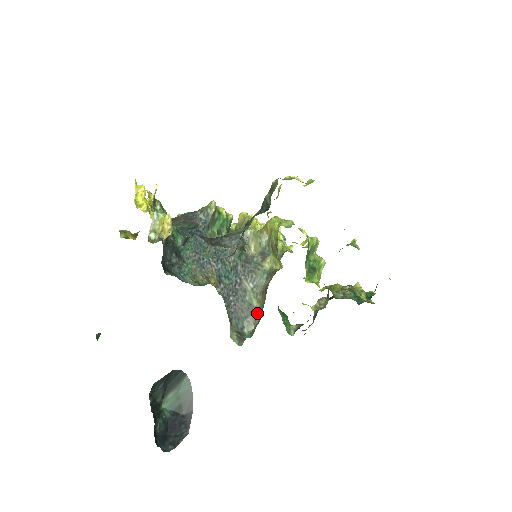
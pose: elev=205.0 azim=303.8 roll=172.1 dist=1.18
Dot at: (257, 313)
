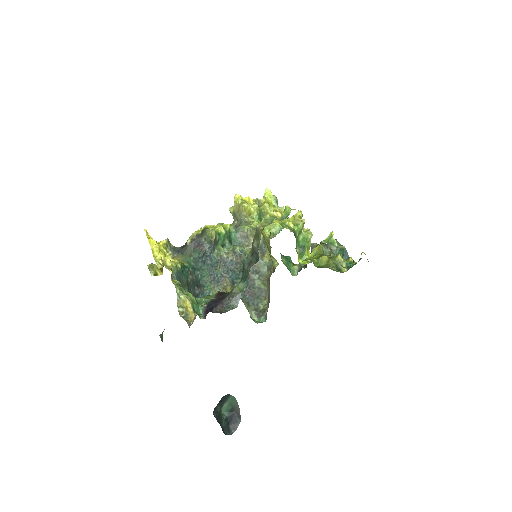
Dot at: (266, 293)
